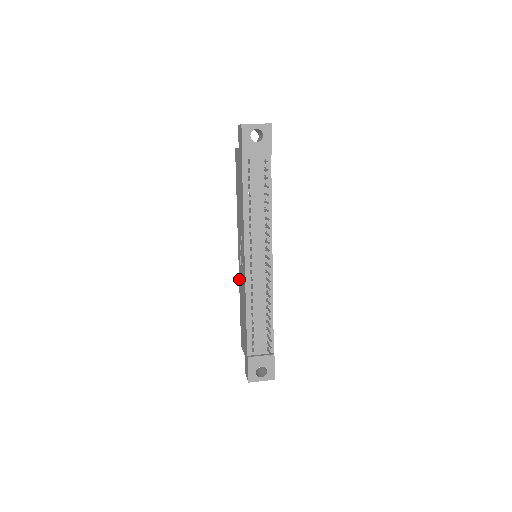
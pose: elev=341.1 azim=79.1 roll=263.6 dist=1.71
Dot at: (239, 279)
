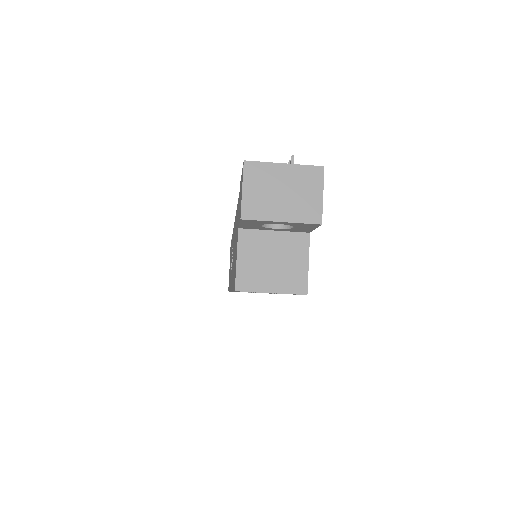
Dot at: occluded
